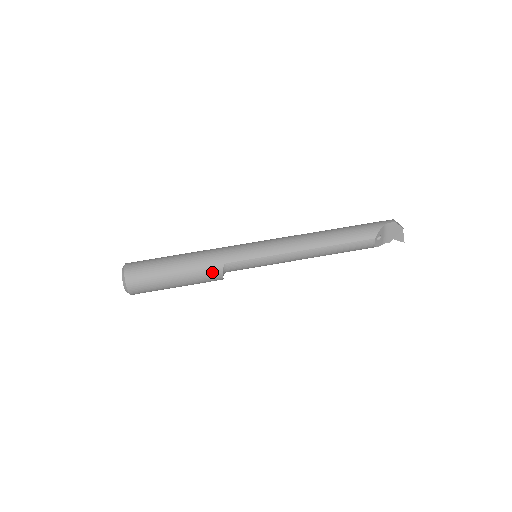
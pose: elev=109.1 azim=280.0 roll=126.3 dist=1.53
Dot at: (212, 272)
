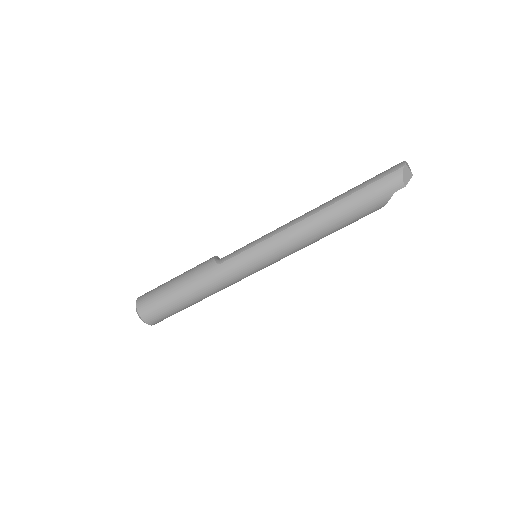
Dot at: occluded
